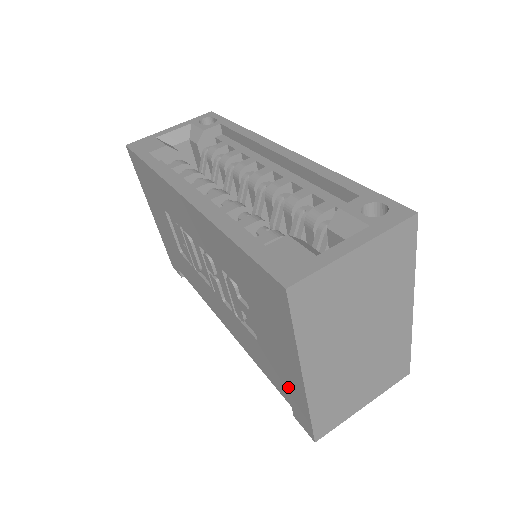
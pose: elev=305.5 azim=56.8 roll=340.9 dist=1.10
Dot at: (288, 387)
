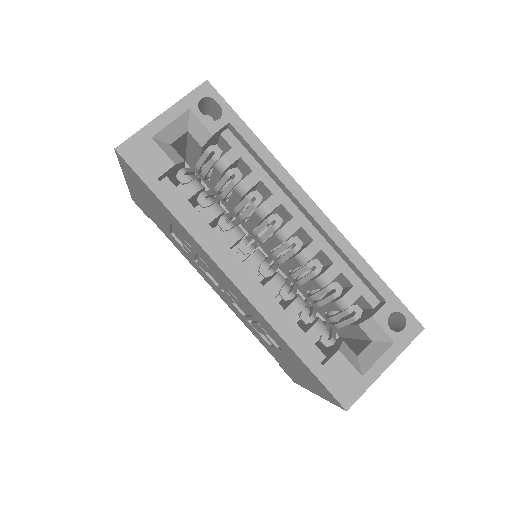
Dot at: (289, 371)
